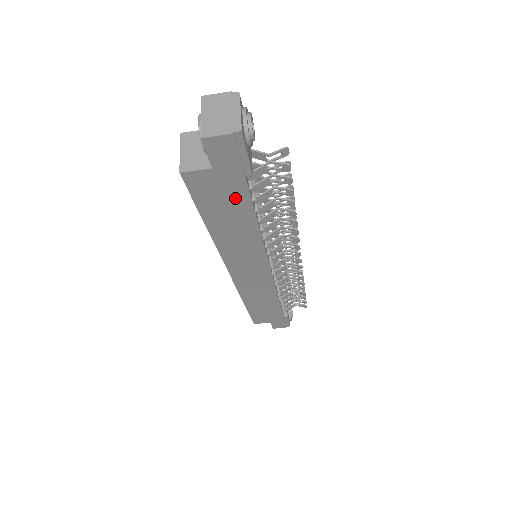
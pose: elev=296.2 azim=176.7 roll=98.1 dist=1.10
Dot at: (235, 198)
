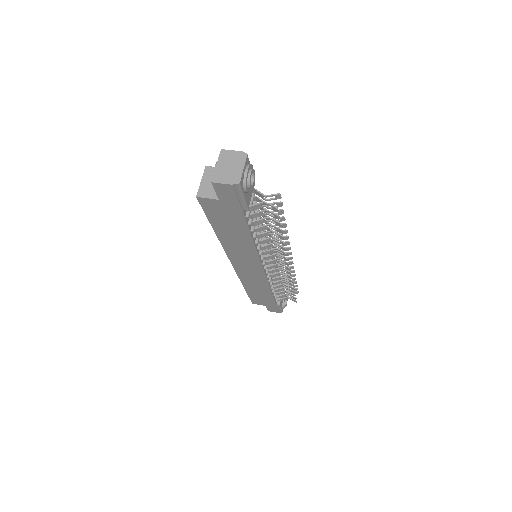
Dot at: (235, 220)
